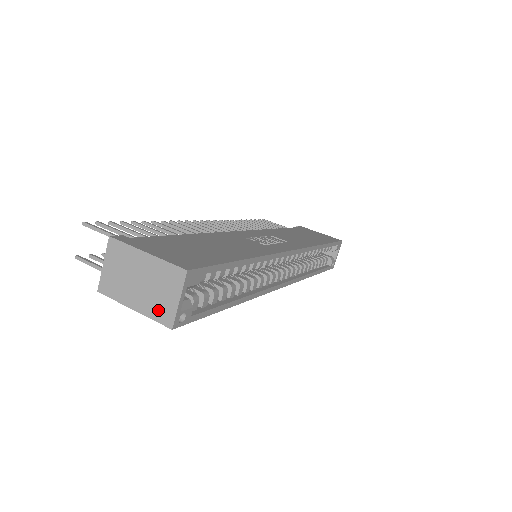
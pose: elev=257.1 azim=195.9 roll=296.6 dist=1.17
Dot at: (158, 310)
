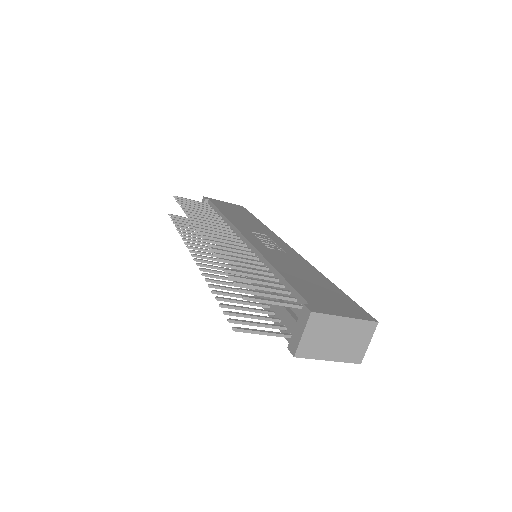
Dot at: (351, 355)
